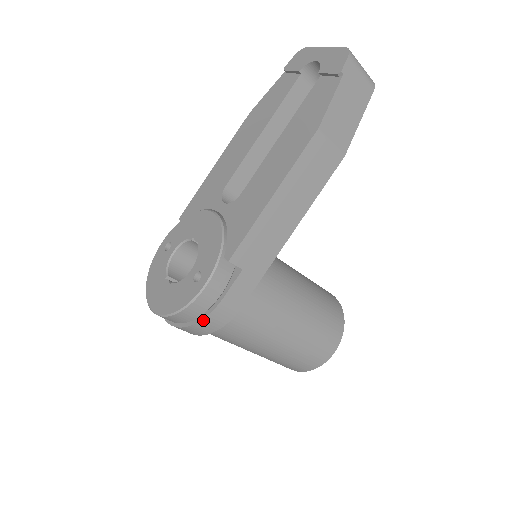
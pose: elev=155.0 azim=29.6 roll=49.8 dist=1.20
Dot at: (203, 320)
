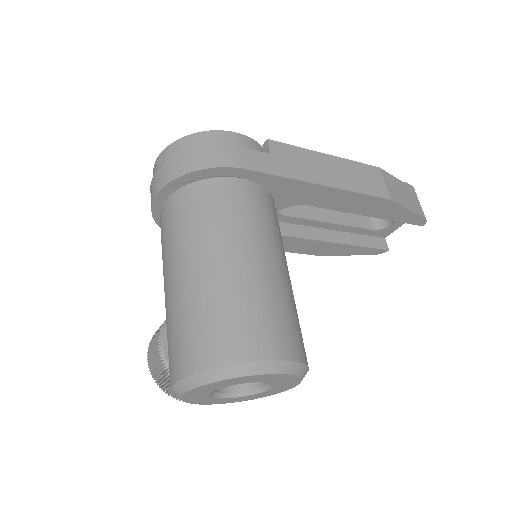
Dot at: (205, 148)
